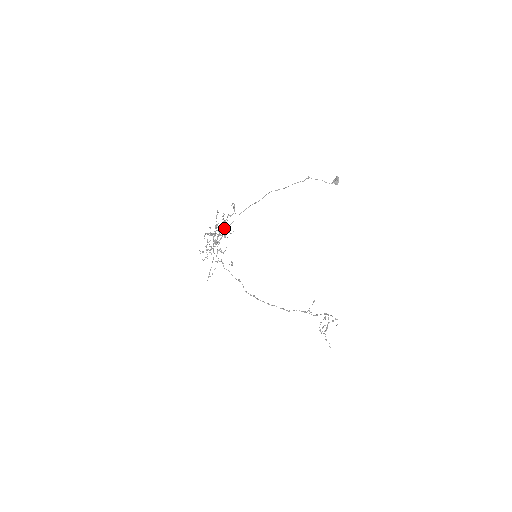
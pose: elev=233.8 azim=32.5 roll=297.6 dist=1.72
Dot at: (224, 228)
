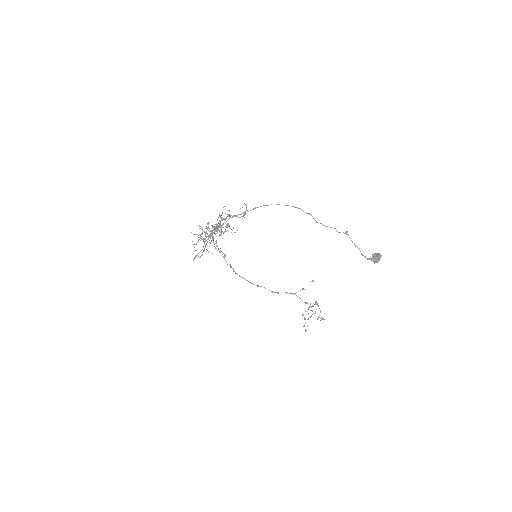
Dot at: (224, 231)
